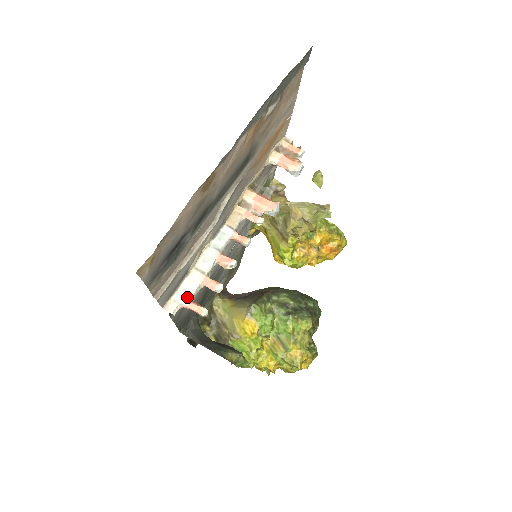
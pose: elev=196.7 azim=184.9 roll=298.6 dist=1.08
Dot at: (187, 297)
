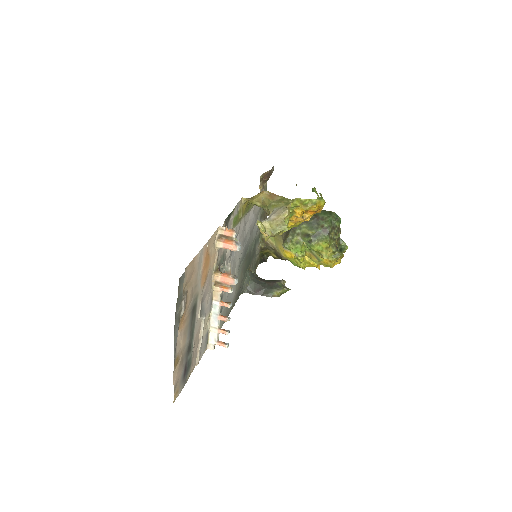
Dot at: (215, 341)
